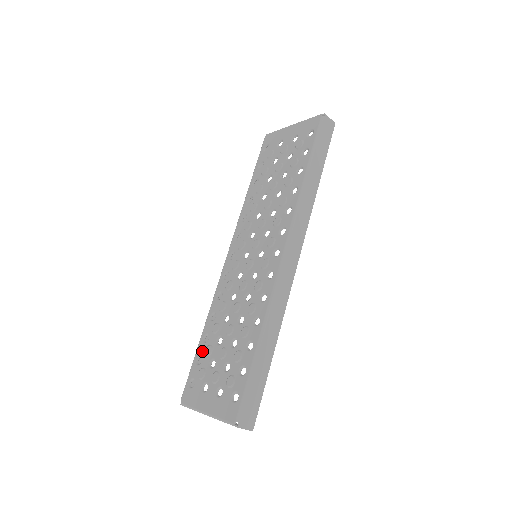
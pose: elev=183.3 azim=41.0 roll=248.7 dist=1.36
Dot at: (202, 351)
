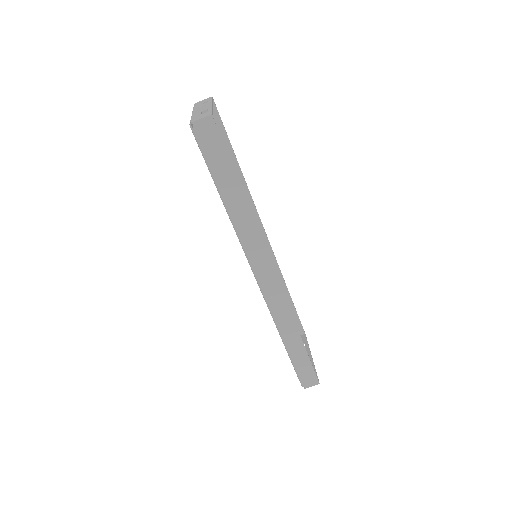
Dot at: occluded
